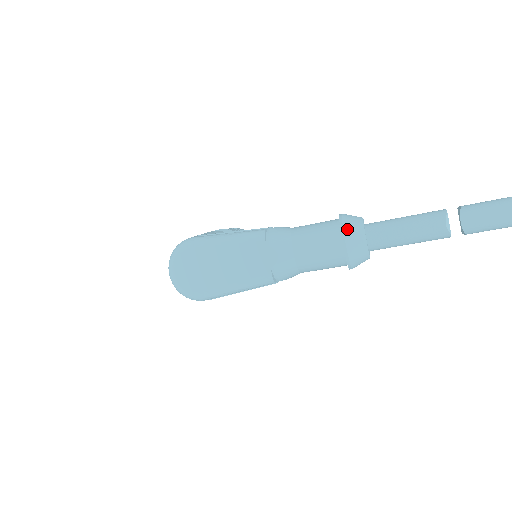
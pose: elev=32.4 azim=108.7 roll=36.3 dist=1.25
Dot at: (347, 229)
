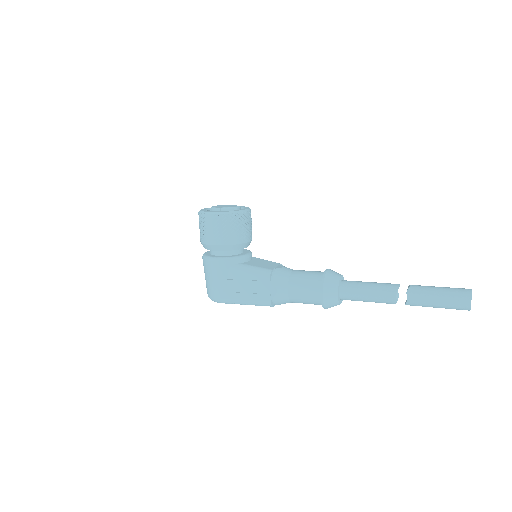
Dot at: occluded
